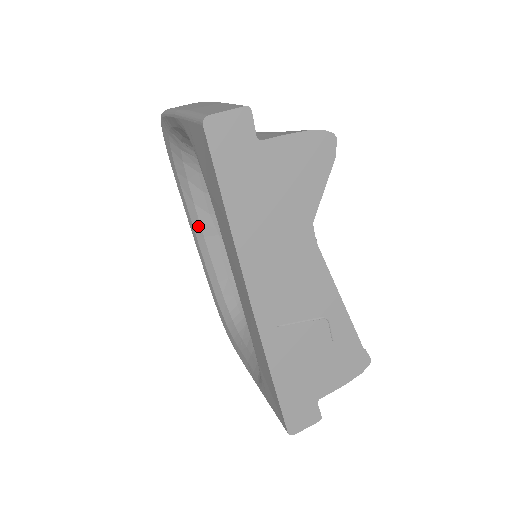
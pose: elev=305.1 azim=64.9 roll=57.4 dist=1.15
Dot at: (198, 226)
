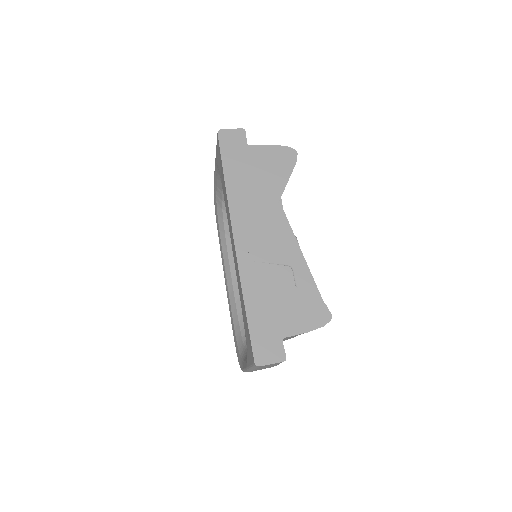
Dot at: (228, 269)
